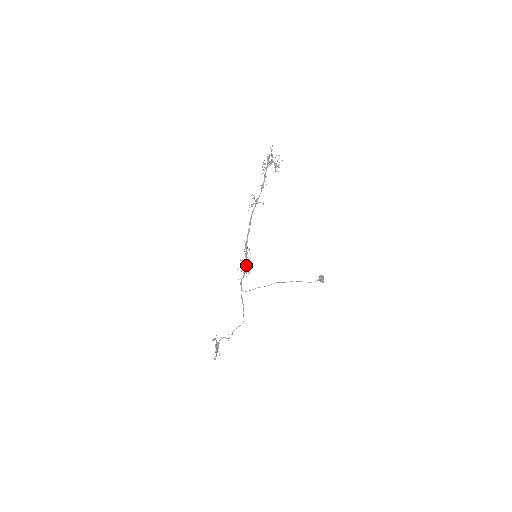
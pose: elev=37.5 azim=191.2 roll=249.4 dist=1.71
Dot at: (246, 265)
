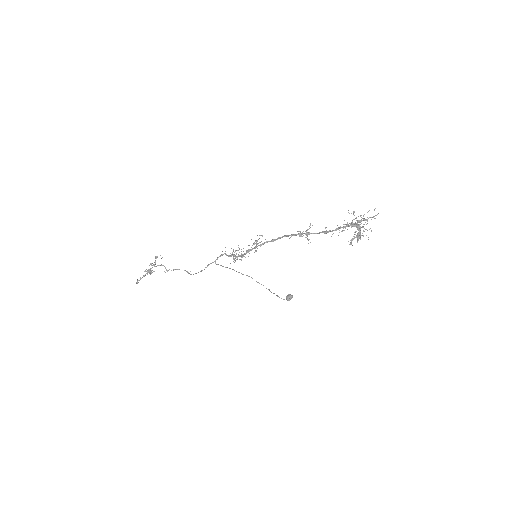
Dot at: (239, 255)
